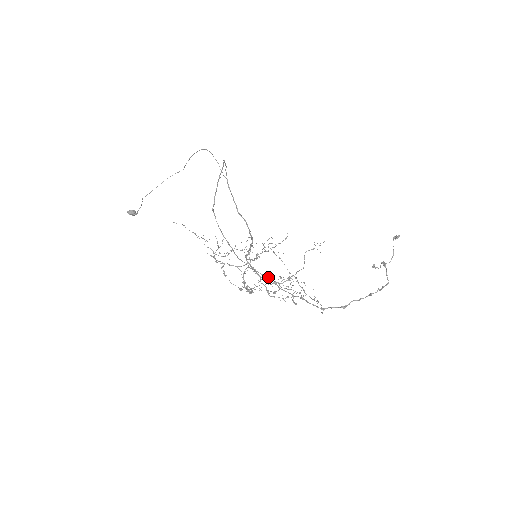
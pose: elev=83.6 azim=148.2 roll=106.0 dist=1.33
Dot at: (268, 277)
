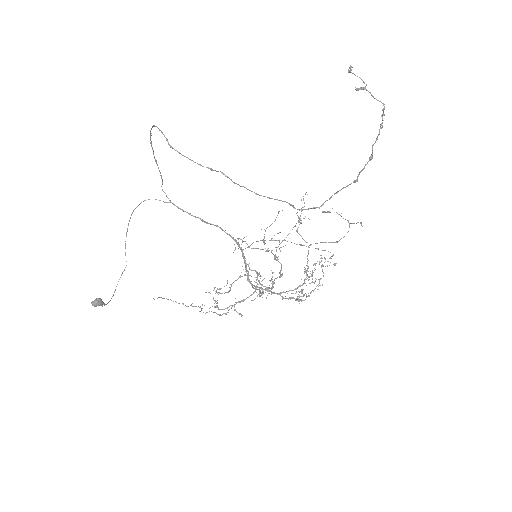
Dot at: (279, 200)
